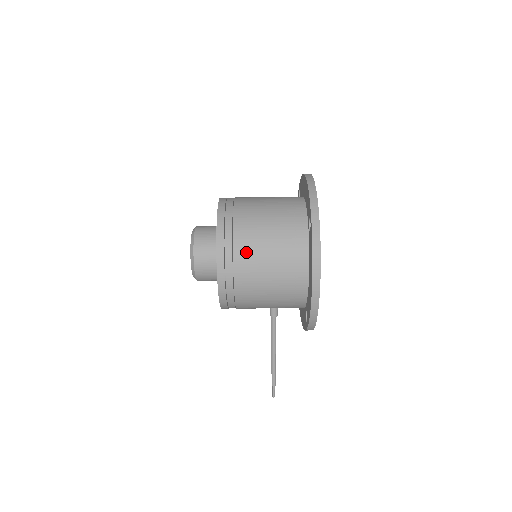
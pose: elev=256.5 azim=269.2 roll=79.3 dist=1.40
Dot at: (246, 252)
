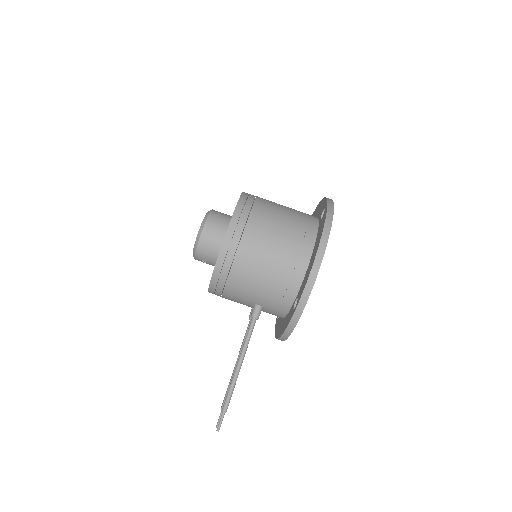
Dot at: (262, 215)
